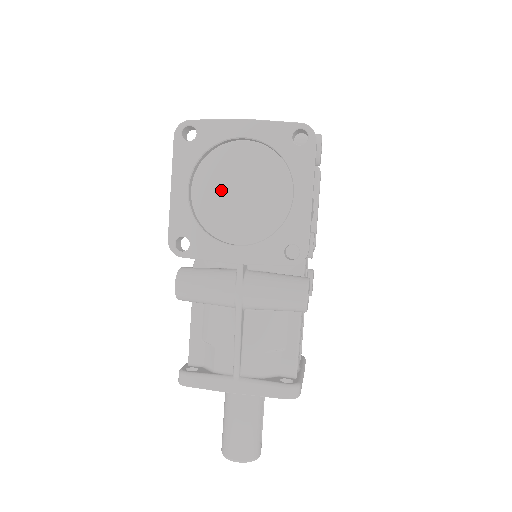
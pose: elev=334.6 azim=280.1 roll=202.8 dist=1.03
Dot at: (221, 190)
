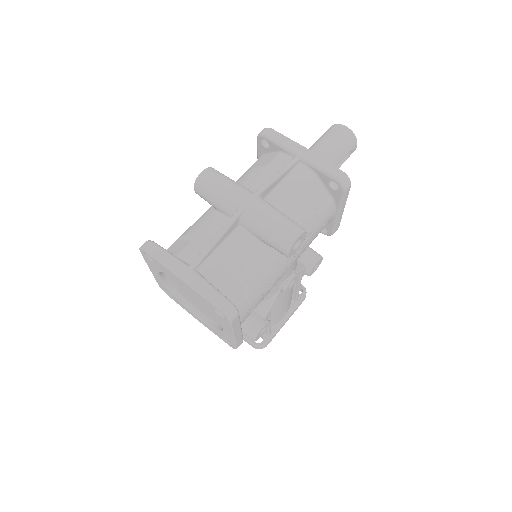
Dot at: (182, 287)
